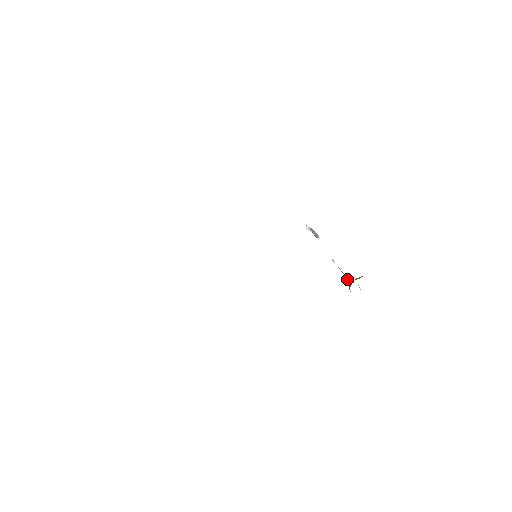
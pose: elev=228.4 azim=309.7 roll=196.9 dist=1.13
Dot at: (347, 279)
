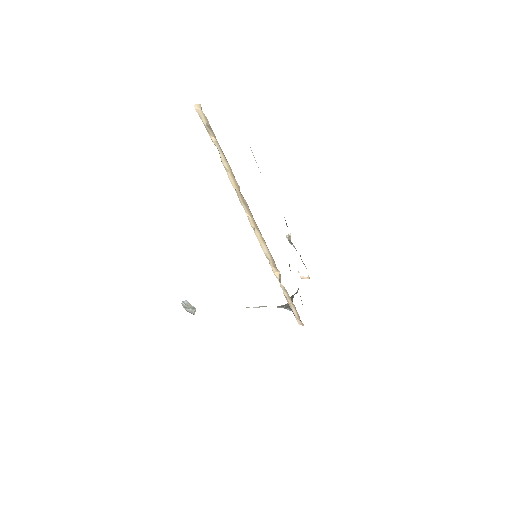
Dot at: (277, 306)
